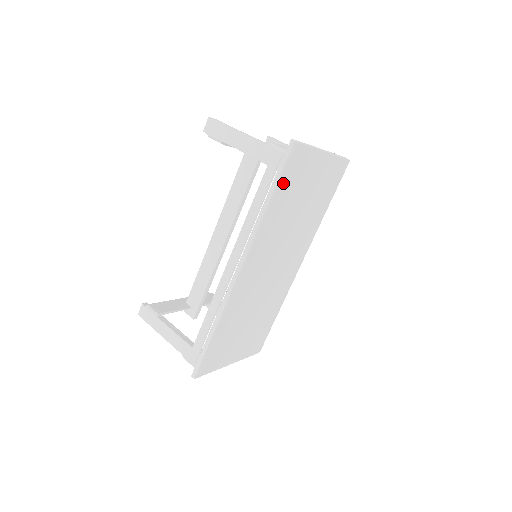
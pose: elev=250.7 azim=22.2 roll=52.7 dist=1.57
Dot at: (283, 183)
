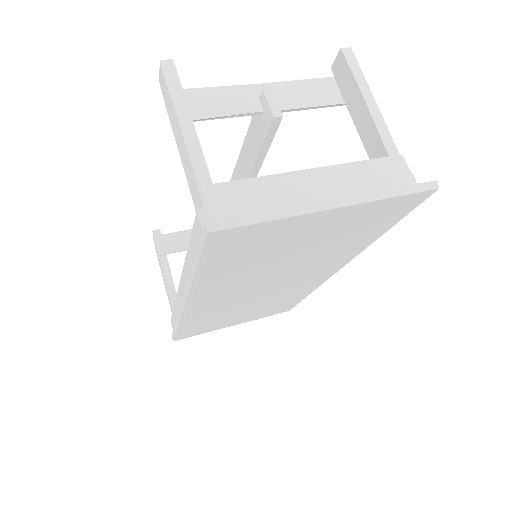
Dot at: (217, 258)
